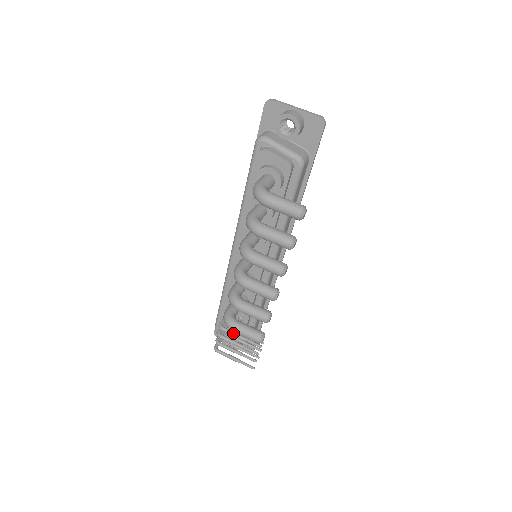
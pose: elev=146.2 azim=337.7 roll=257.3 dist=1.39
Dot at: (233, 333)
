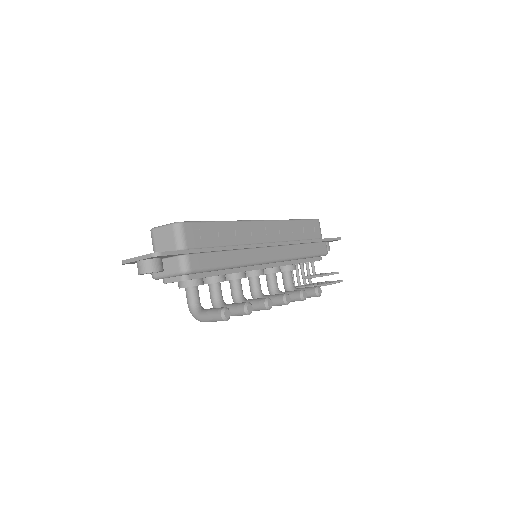
Dot at: occluded
